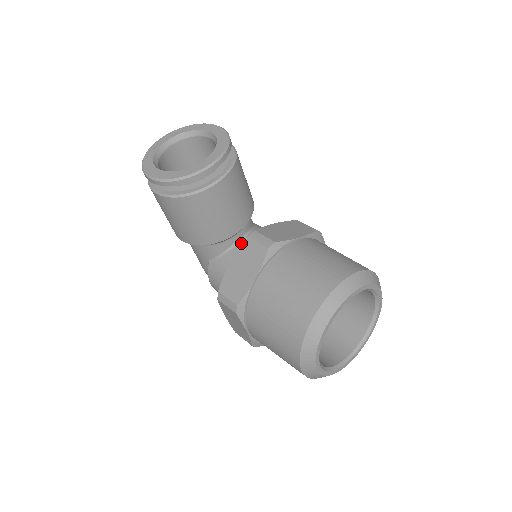
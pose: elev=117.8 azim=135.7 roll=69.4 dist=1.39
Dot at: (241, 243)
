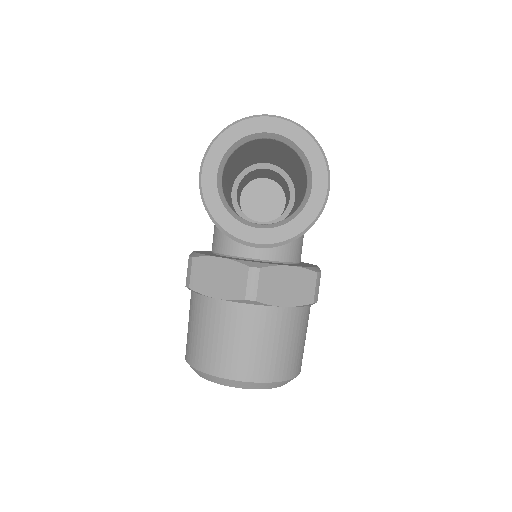
Dot at: occluded
